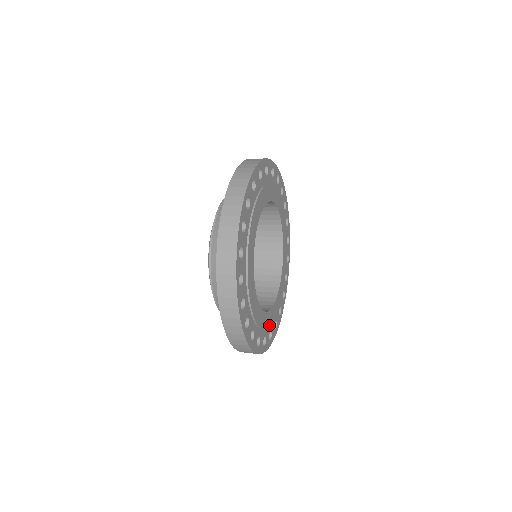
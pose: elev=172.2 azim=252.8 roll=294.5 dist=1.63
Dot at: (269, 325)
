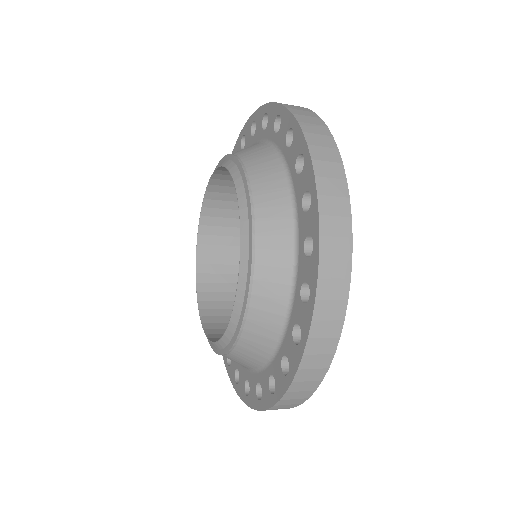
Dot at: occluded
